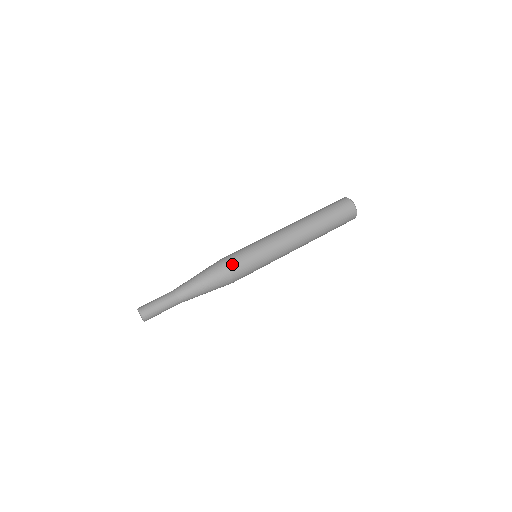
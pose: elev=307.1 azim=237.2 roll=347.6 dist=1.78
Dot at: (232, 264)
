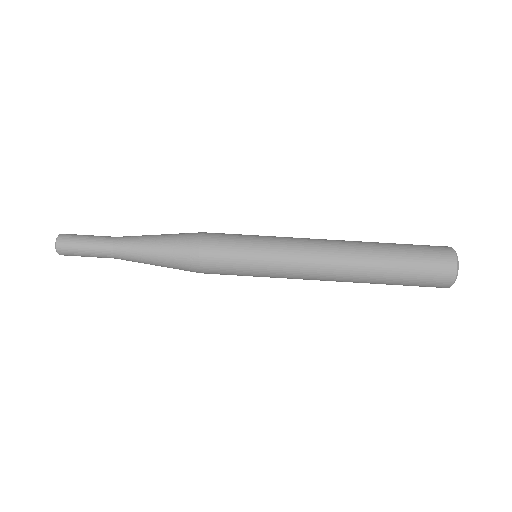
Dot at: (209, 236)
